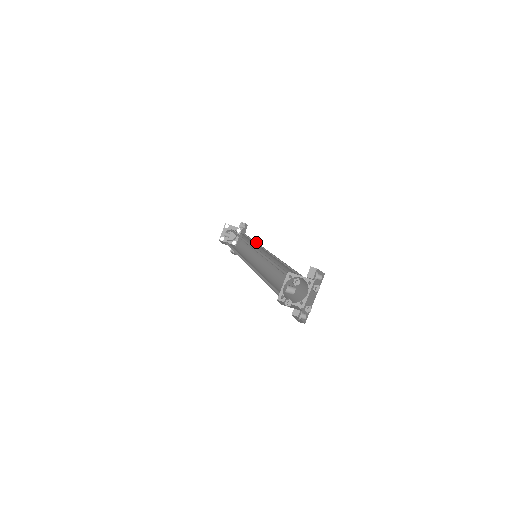
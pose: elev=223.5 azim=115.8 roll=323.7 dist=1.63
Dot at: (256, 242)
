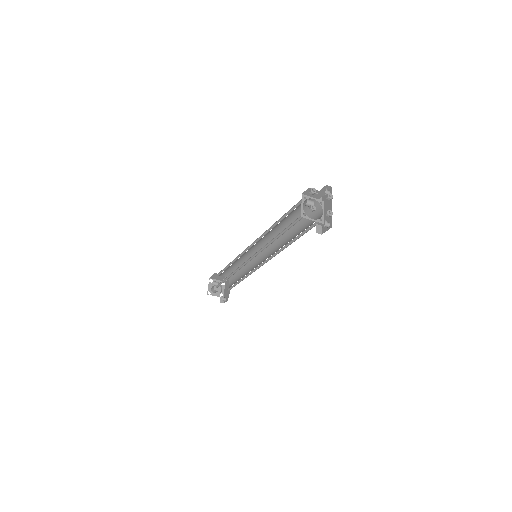
Dot at: (248, 262)
